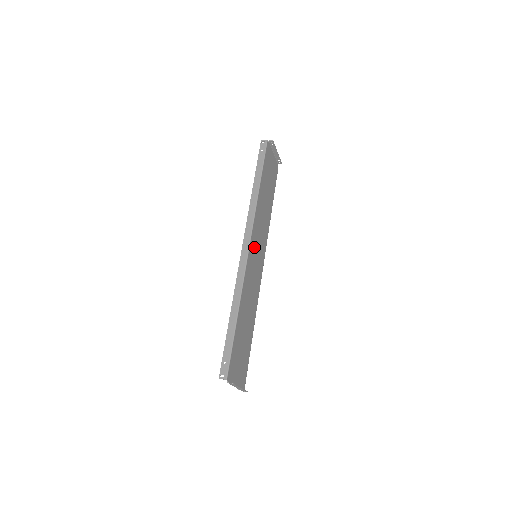
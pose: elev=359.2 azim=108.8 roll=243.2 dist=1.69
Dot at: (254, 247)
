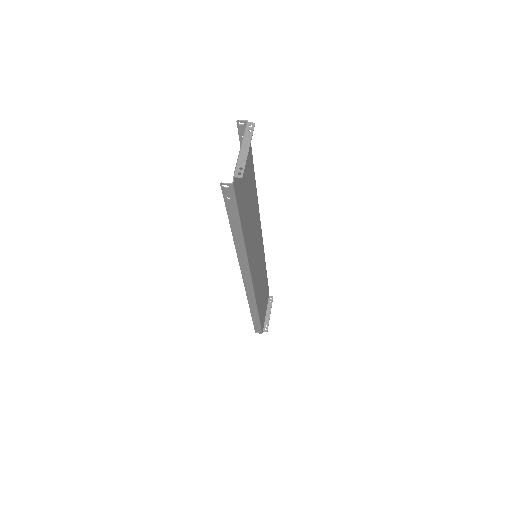
Dot at: (254, 265)
